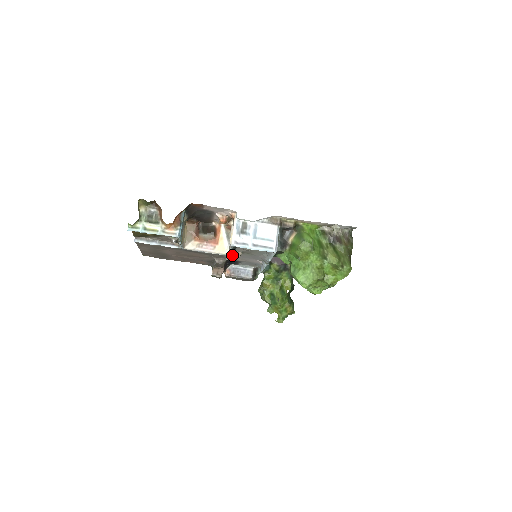
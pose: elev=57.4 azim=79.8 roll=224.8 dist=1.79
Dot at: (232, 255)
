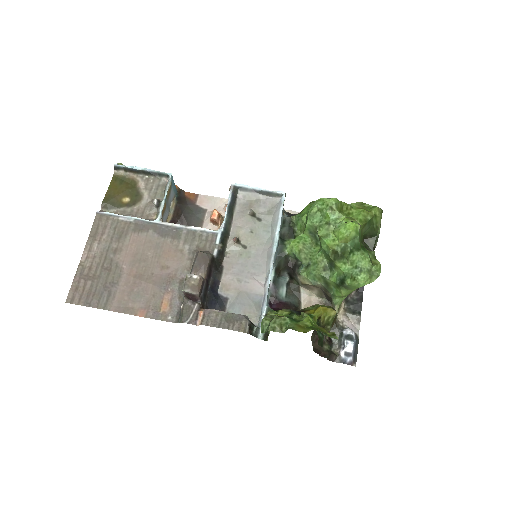
Dot at: (224, 244)
